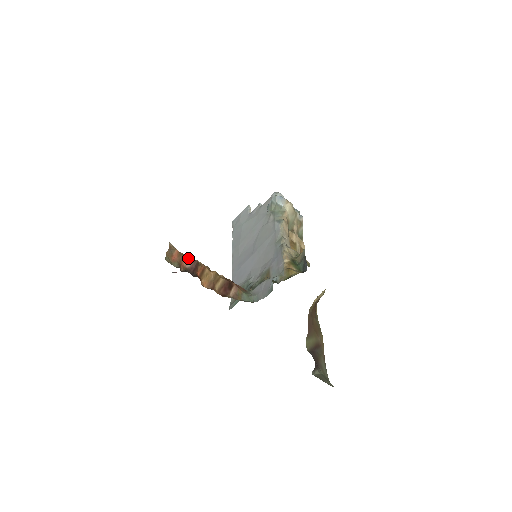
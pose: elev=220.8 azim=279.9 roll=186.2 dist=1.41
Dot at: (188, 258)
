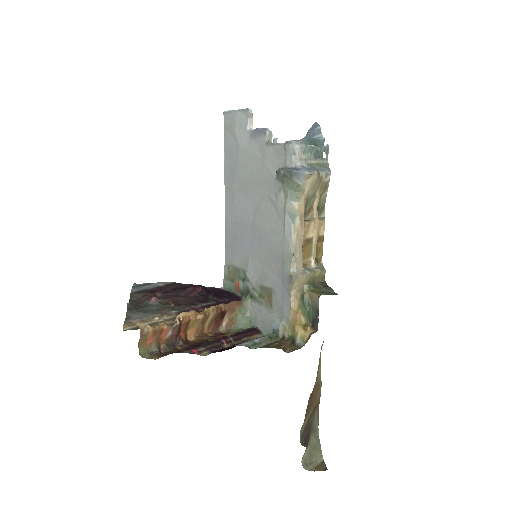
Dot at: (167, 329)
